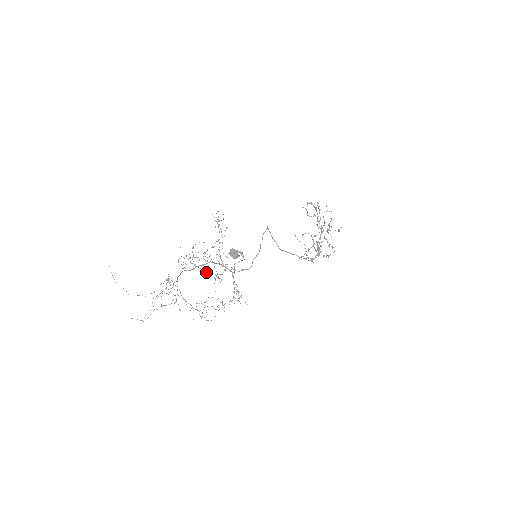
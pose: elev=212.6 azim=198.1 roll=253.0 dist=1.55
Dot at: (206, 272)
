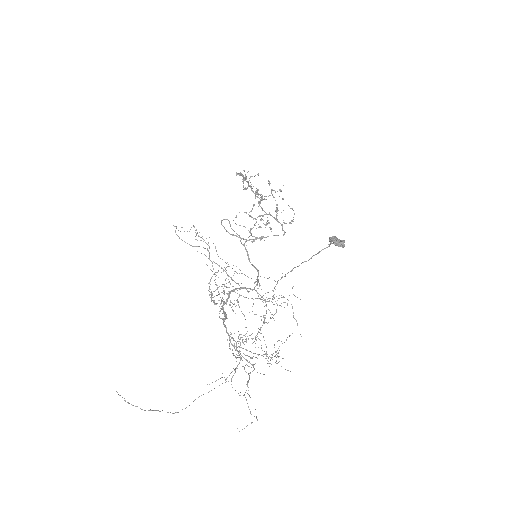
Dot at: occluded
